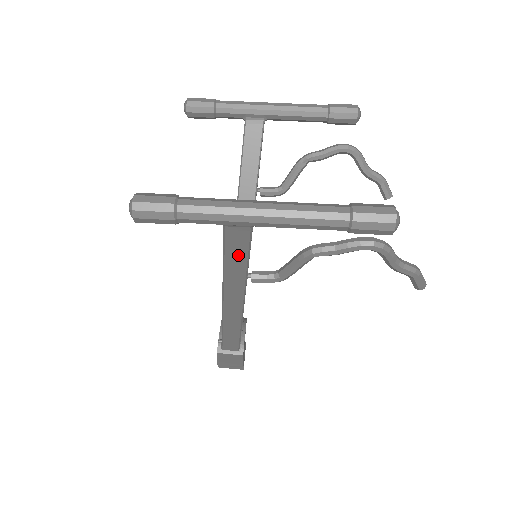
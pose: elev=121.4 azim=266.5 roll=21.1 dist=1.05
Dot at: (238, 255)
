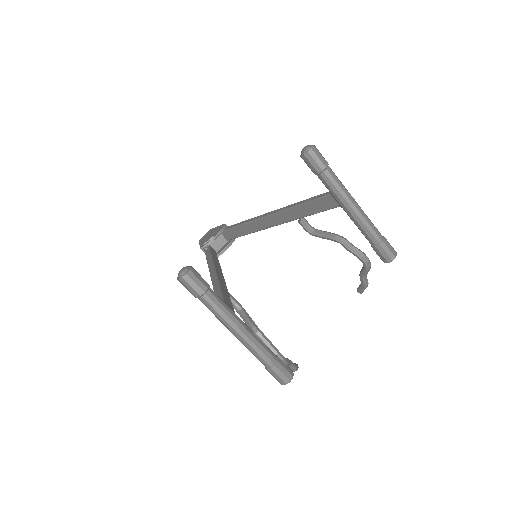
Dot at: occluded
